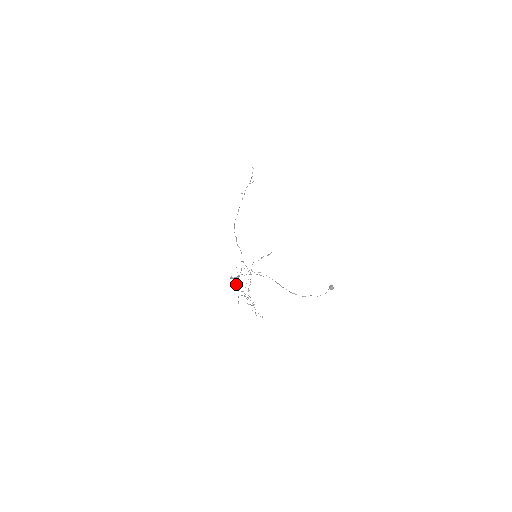
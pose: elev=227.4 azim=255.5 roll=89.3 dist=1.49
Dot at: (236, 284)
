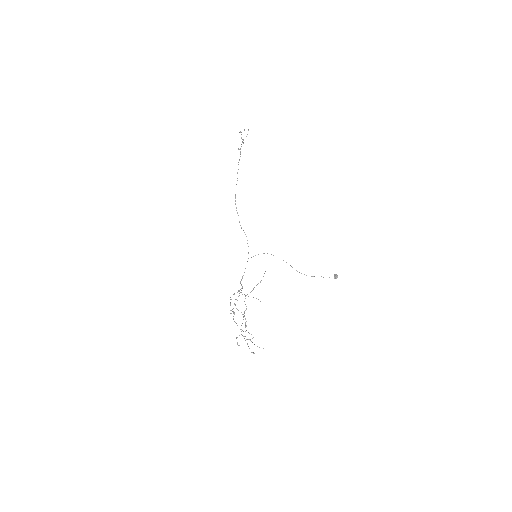
Dot at: occluded
